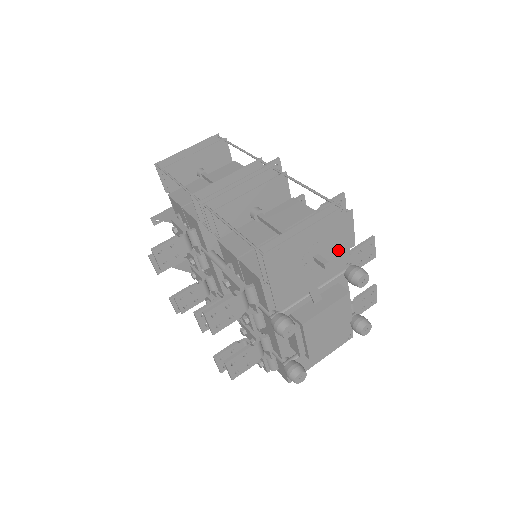
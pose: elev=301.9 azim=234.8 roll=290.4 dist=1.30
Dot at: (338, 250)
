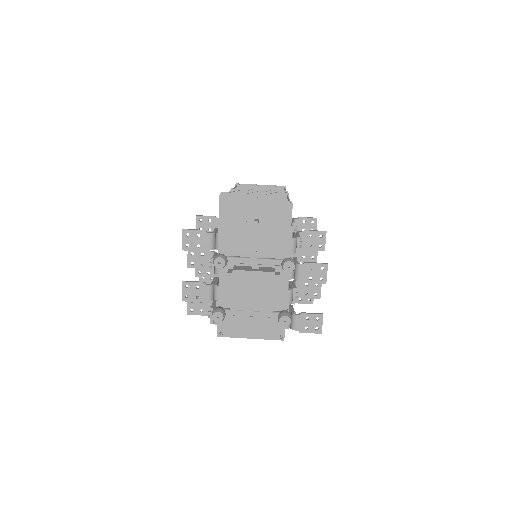
Dot at: (276, 228)
